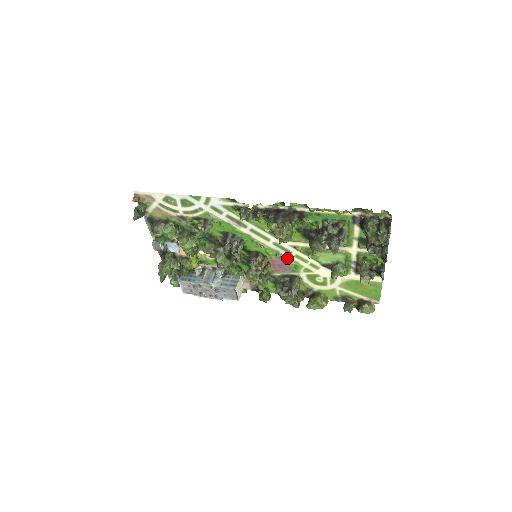
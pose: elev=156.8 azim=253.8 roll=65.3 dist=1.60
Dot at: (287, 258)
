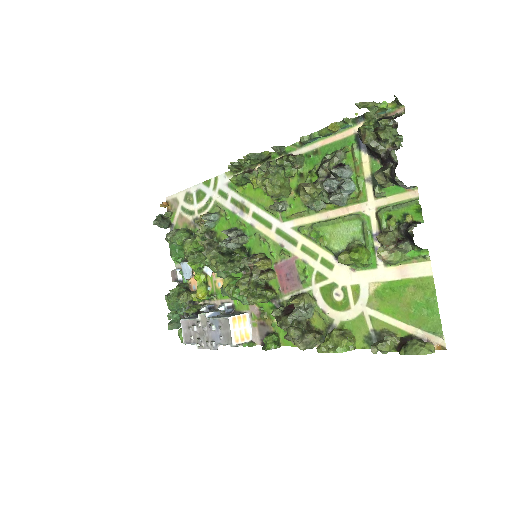
Dot at: (293, 257)
